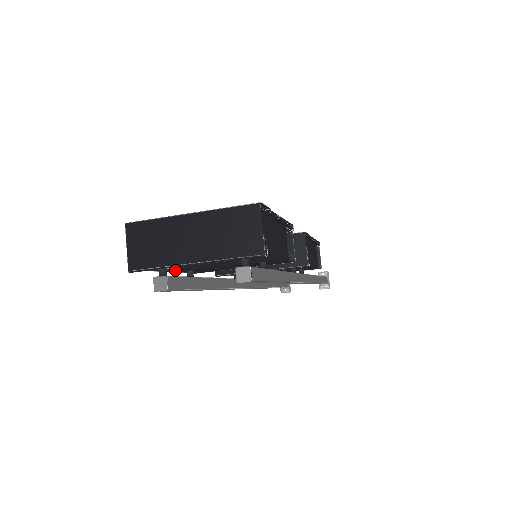
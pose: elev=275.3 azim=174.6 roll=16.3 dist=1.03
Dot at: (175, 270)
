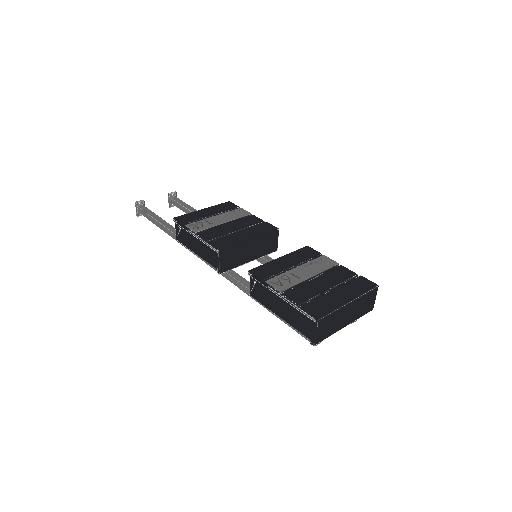
Dot at: occluded
